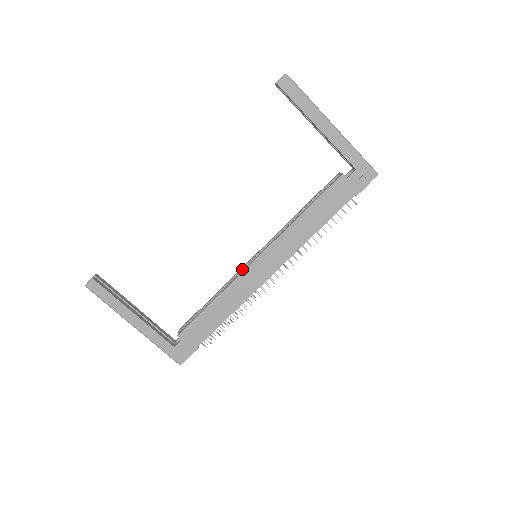
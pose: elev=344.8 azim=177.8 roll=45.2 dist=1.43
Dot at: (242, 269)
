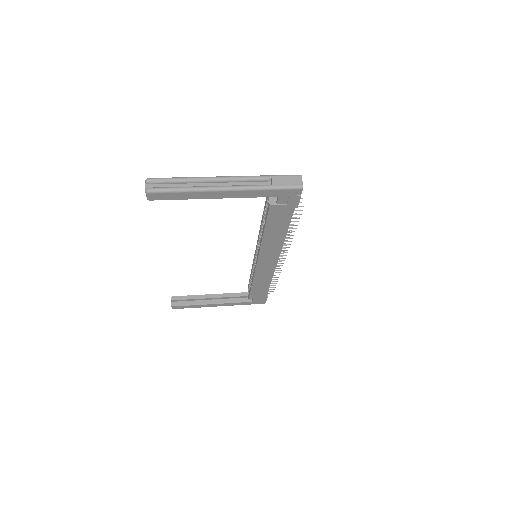
Dot at: (254, 260)
